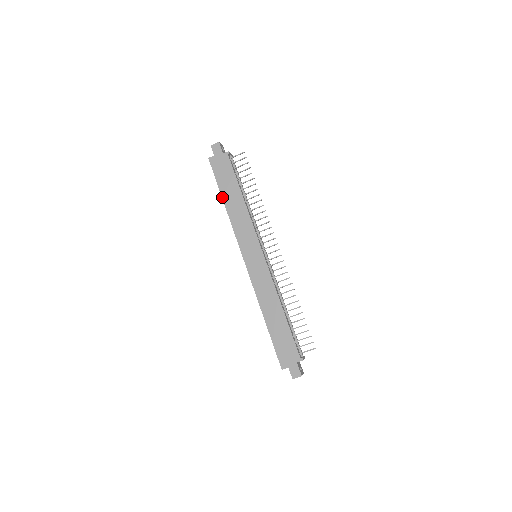
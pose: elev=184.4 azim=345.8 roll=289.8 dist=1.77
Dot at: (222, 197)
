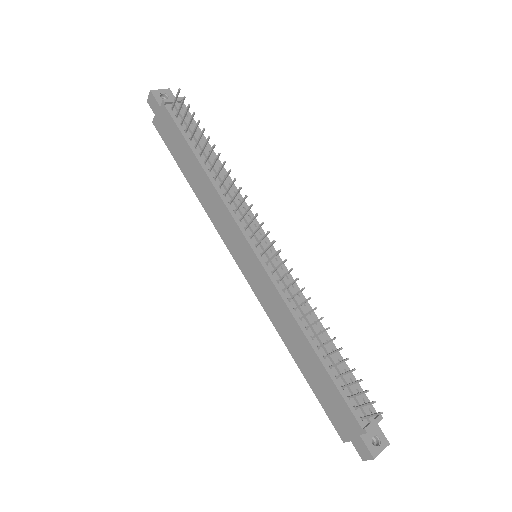
Dot at: (185, 177)
